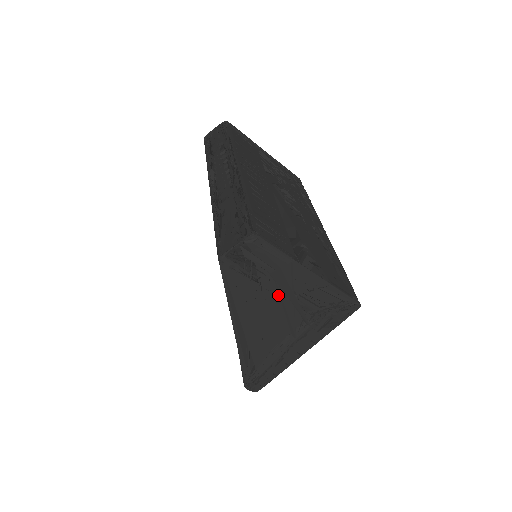
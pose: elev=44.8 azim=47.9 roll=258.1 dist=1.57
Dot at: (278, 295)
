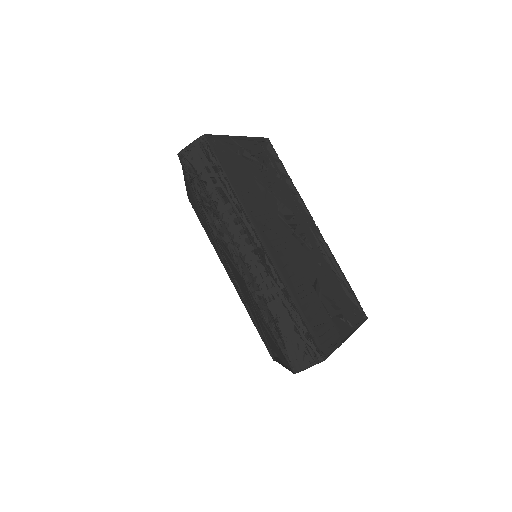
Dot at: occluded
